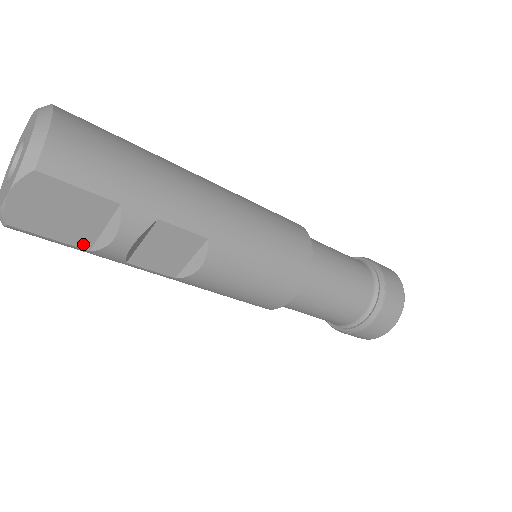
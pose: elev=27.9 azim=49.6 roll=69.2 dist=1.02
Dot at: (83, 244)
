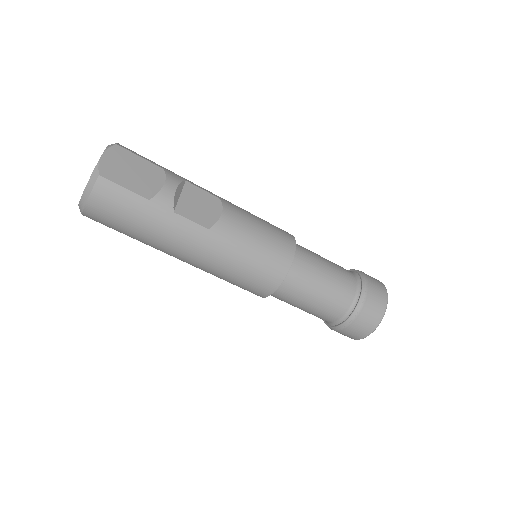
Dot at: (145, 194)
